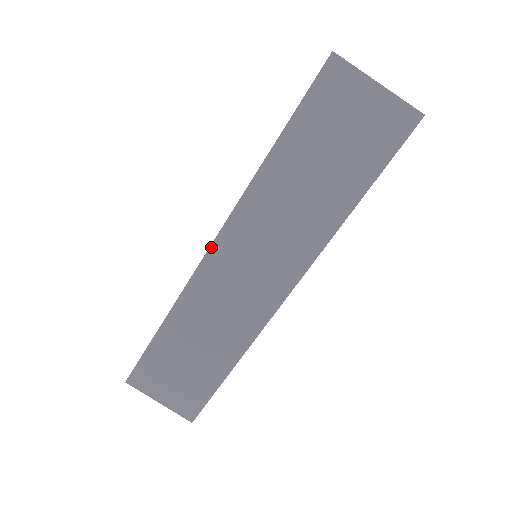
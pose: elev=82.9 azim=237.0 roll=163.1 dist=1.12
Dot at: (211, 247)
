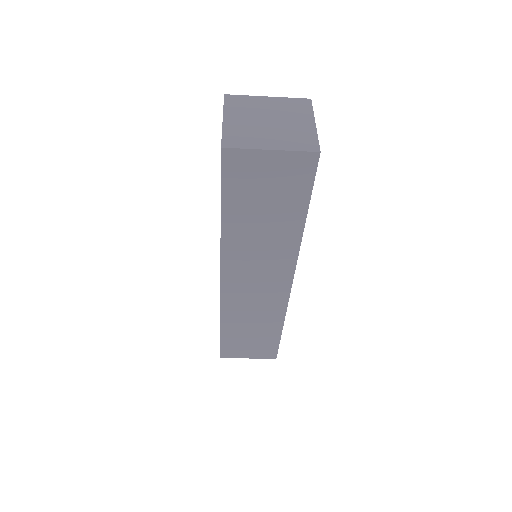
Dot at: (221, 282)
